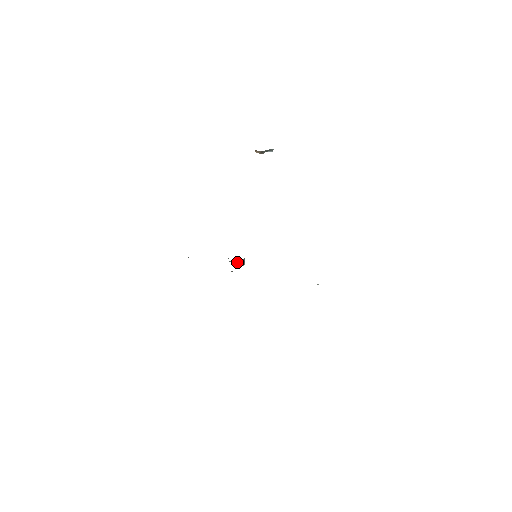
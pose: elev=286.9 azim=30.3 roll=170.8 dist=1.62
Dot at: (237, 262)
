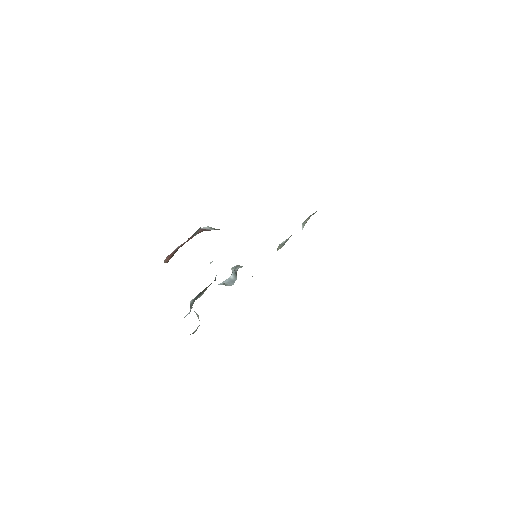
Dot at: (234, 276)
